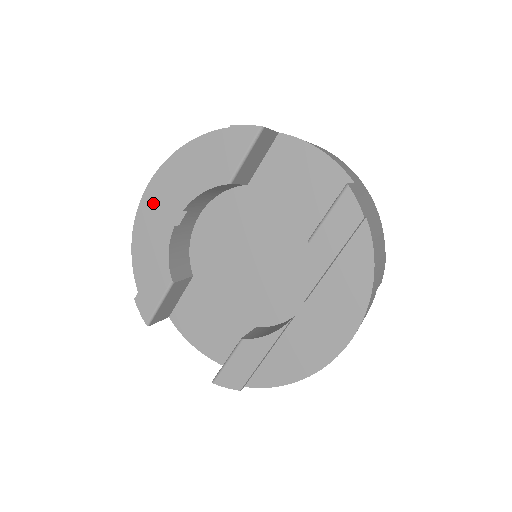
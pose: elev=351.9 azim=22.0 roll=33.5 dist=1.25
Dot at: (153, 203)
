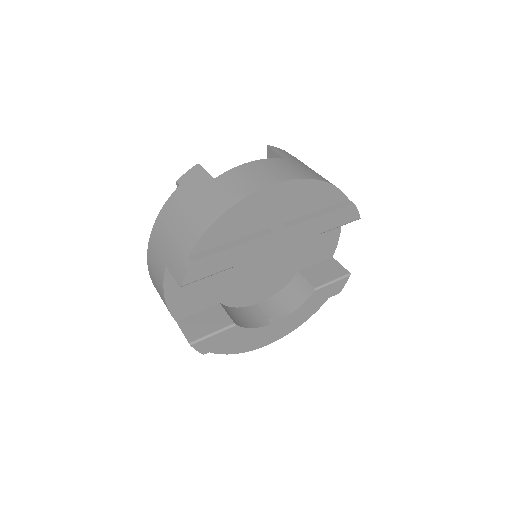
Dot at: (270, 198)
